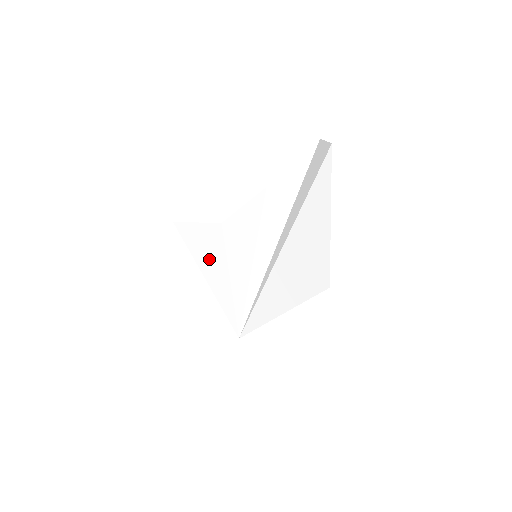
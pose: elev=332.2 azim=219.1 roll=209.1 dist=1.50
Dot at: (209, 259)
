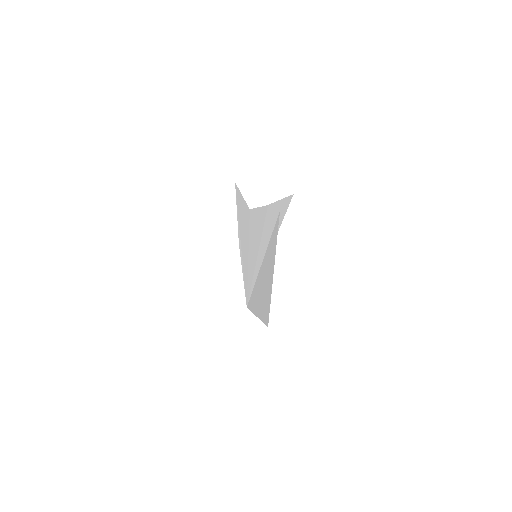
Dot at: (243, 231)
